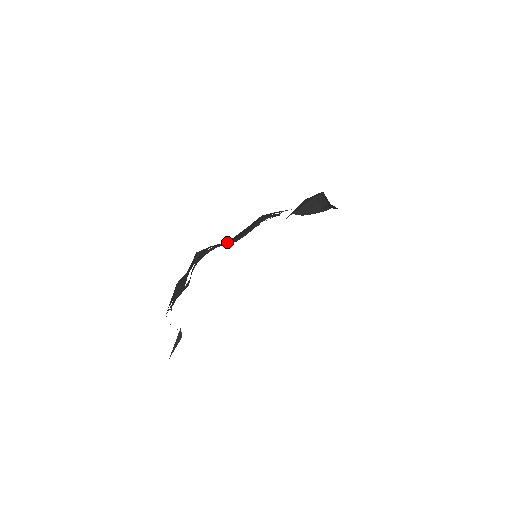
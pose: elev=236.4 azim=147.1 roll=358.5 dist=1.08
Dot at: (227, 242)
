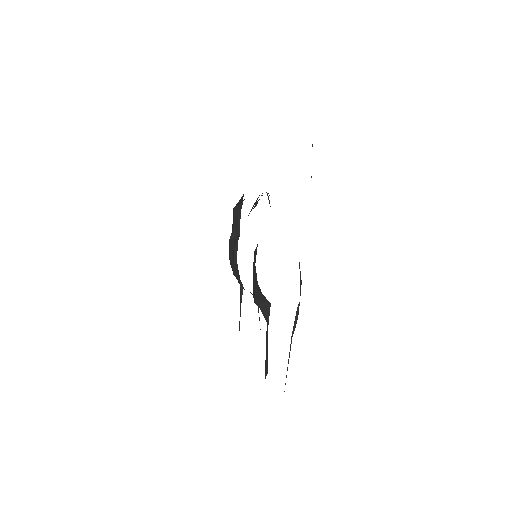
Dot at: occluded
